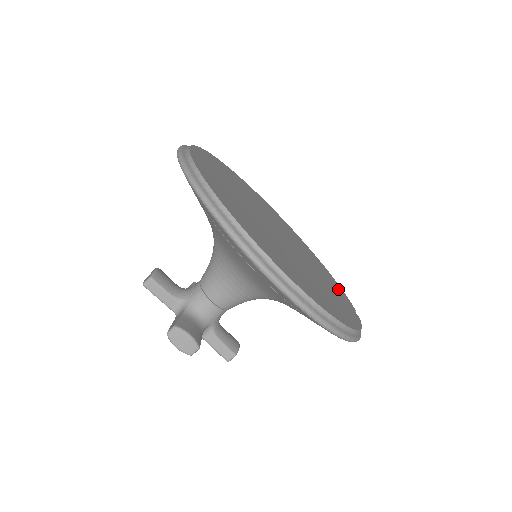
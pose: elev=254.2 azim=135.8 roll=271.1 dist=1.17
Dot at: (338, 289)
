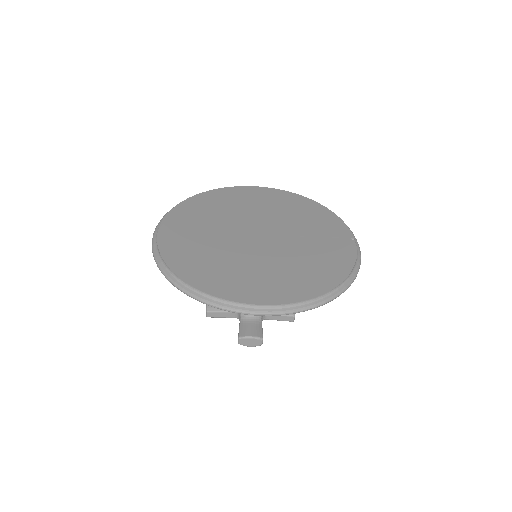
Dot at: (332, 227)
